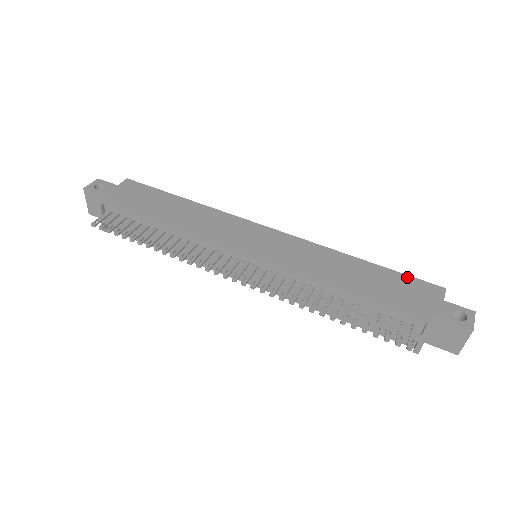
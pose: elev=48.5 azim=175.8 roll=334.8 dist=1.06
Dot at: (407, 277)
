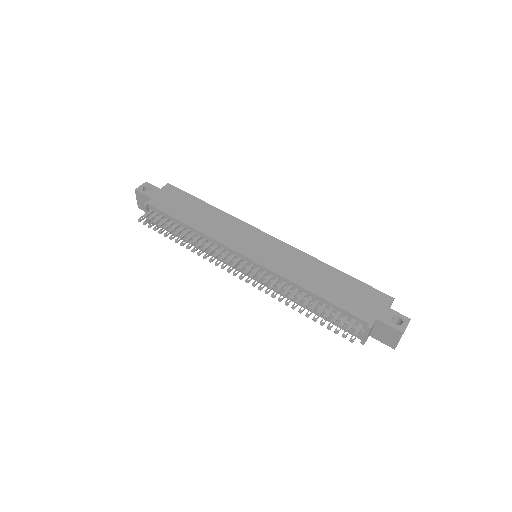
Dot at: (366, 286)
